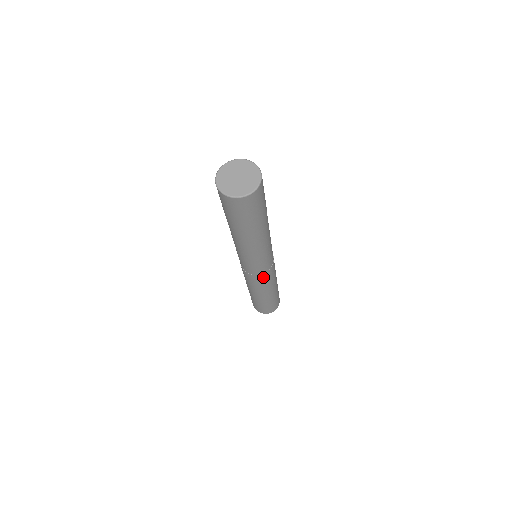
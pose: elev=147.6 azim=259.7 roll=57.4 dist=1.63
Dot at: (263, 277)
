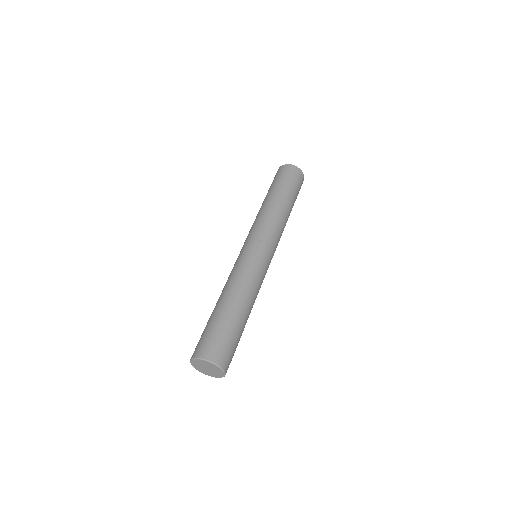
Dot at: occluded
